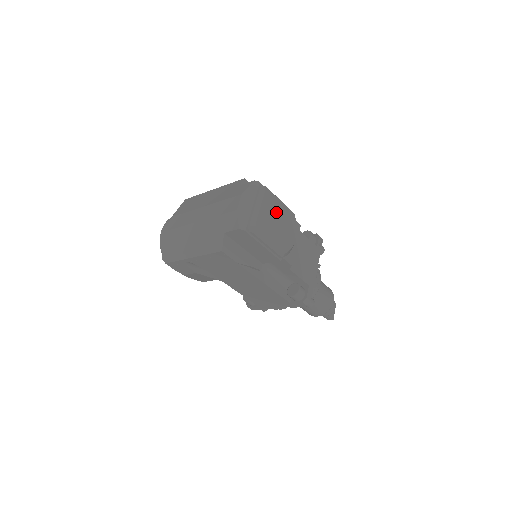
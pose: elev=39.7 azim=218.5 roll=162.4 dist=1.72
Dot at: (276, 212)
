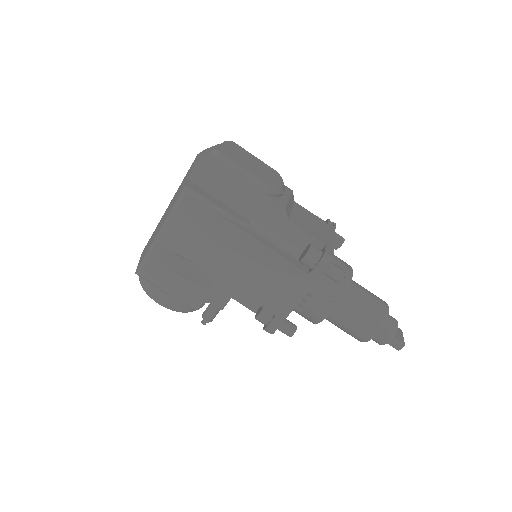
Dot at: (248, 158)
